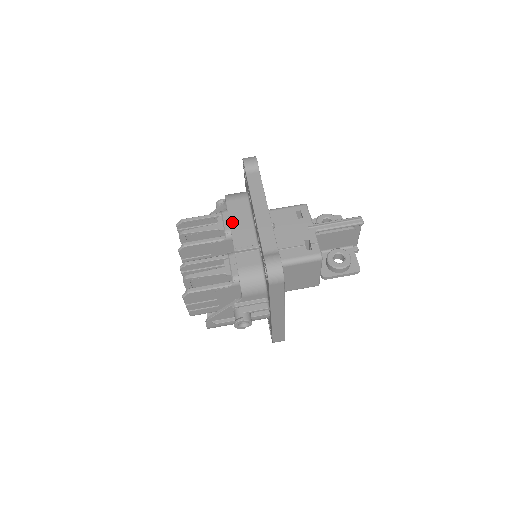
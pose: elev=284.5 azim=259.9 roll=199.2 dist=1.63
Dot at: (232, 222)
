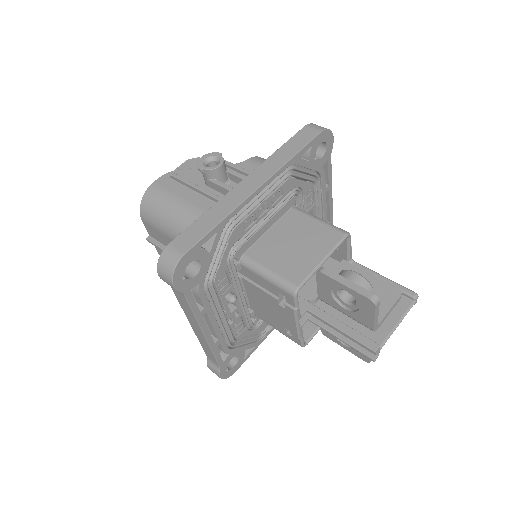
Dot at: occluded
